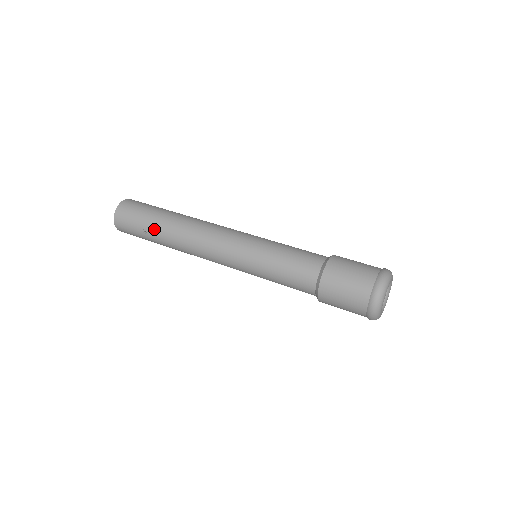
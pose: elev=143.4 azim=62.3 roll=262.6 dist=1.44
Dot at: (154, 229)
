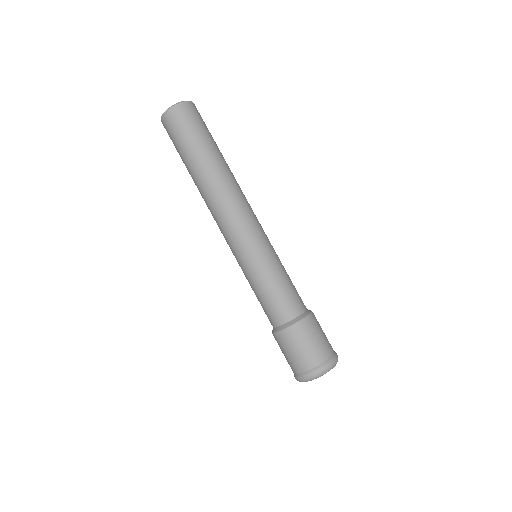
Dot at: occluded
